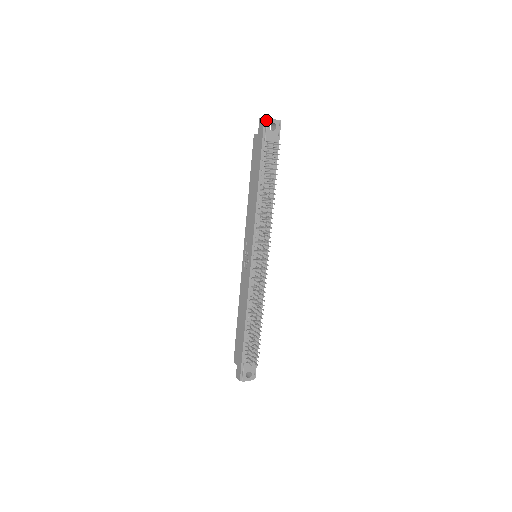
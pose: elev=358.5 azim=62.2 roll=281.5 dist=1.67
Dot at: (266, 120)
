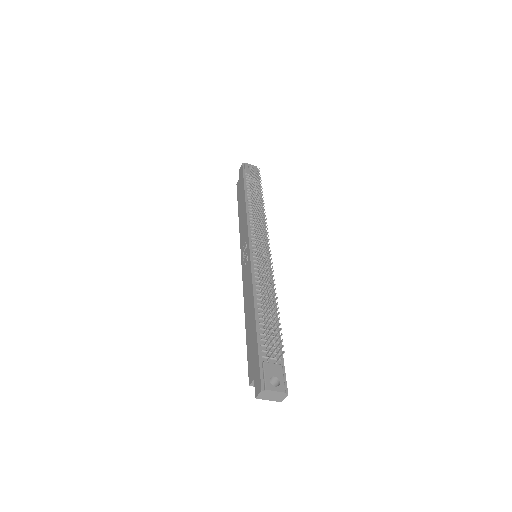
Dot at: (244, 164)
